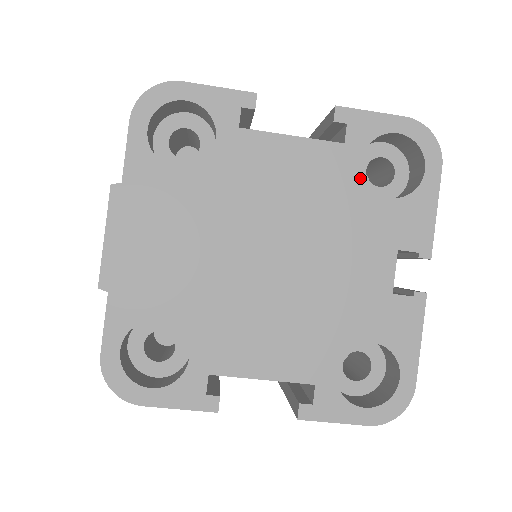
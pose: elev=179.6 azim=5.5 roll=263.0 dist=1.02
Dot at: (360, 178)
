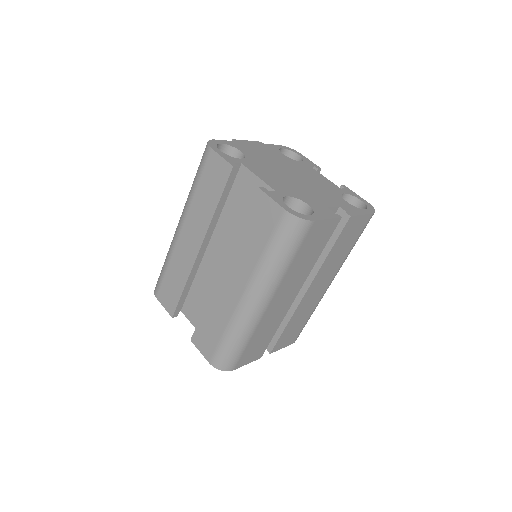
Dot at: (340, 193)
